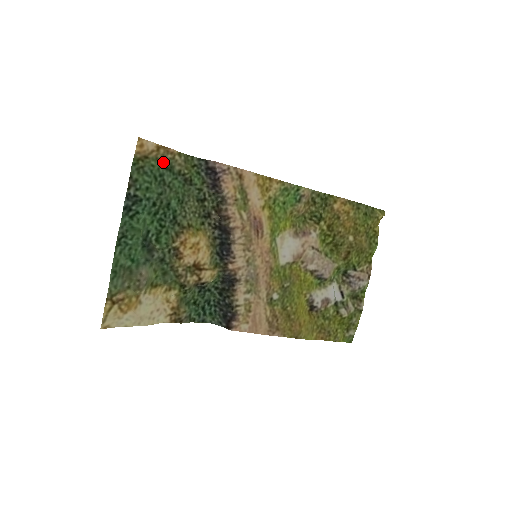
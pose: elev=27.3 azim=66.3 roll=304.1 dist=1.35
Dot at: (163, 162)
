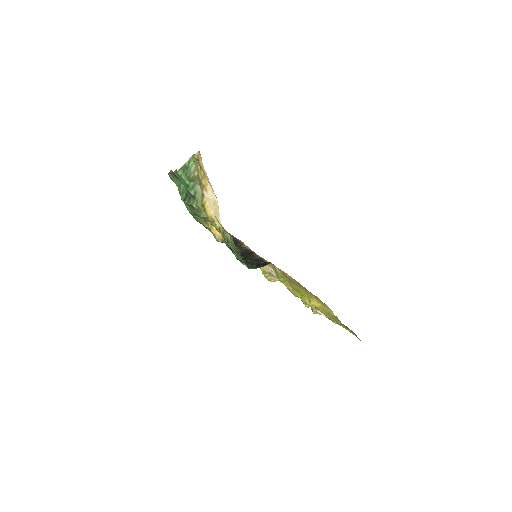
Dot at: occluded
